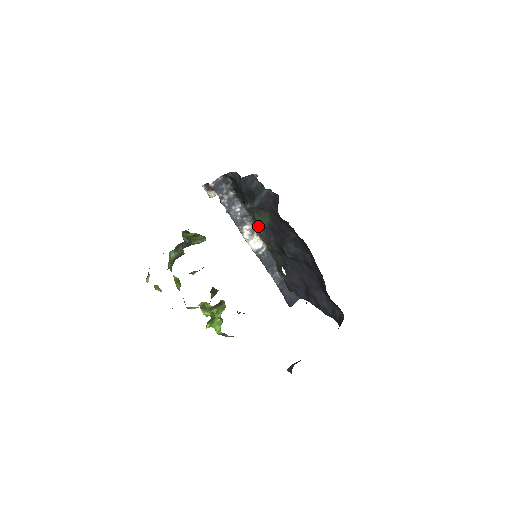
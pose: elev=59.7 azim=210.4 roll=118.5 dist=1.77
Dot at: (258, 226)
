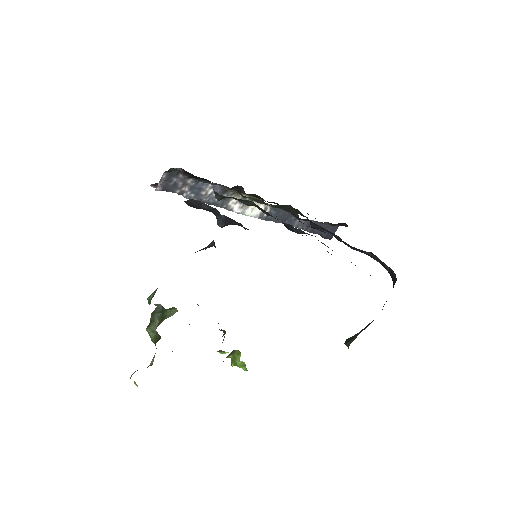
Dot at: (245, 204)
